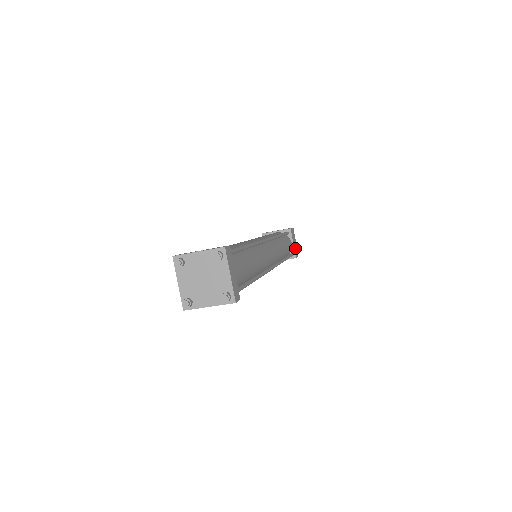
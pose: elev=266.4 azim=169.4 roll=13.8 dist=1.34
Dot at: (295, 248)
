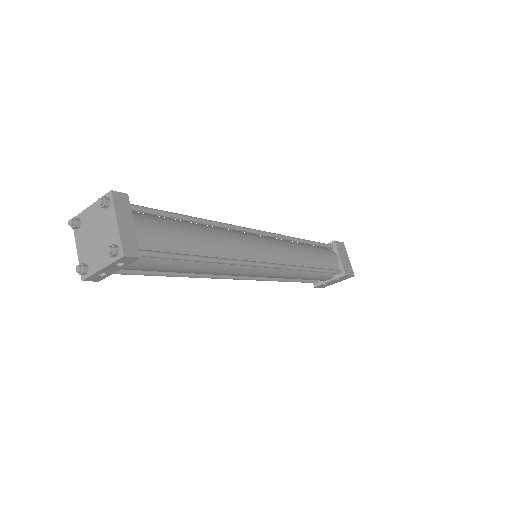
Dot at: (346, 264)
